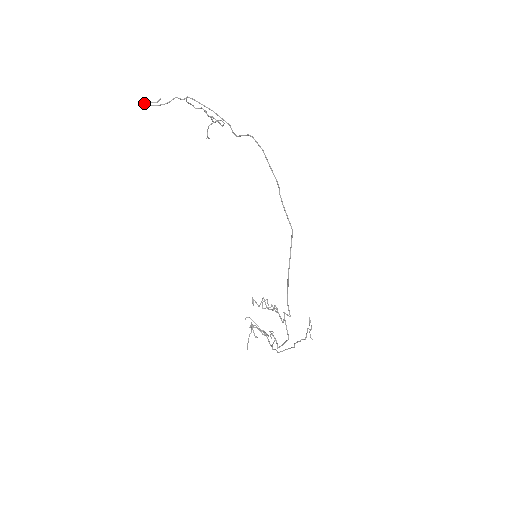
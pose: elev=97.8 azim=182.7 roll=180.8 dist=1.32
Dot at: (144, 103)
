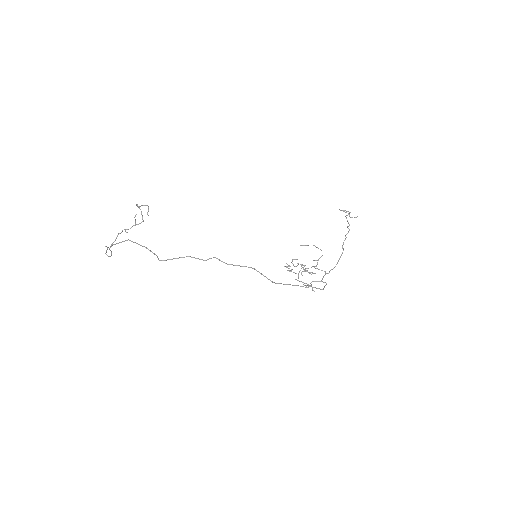
Dot at: occluded
